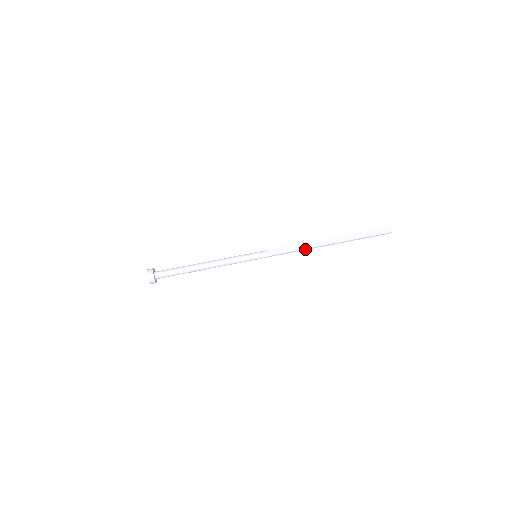
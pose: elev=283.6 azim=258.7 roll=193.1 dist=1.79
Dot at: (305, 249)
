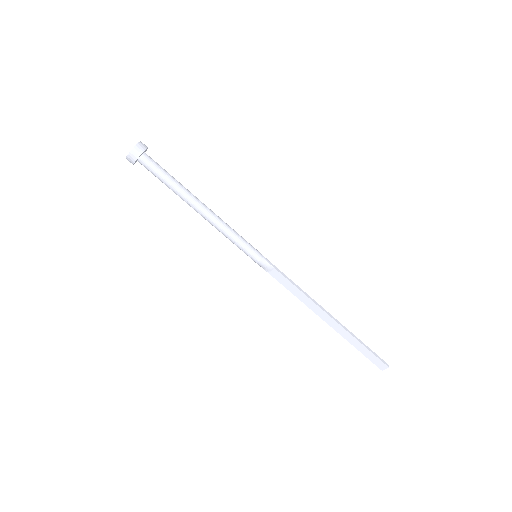
Dot at: (303, 301)
